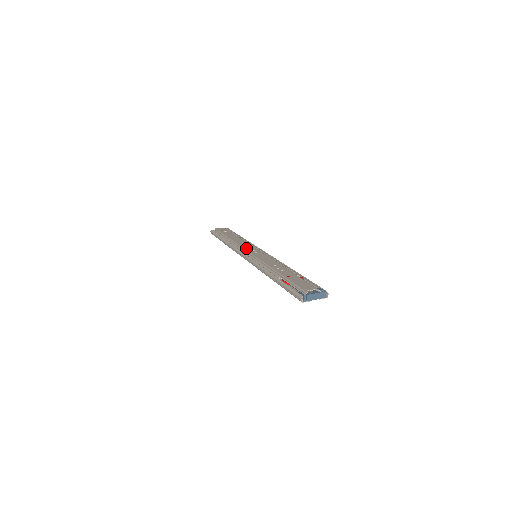
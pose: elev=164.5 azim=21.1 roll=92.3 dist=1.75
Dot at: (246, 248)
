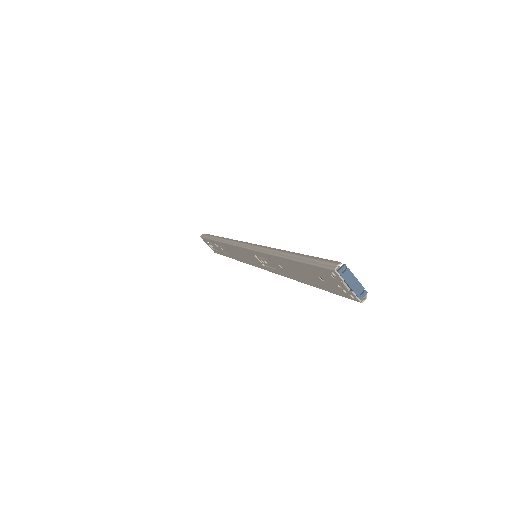
Dot at: occluded
